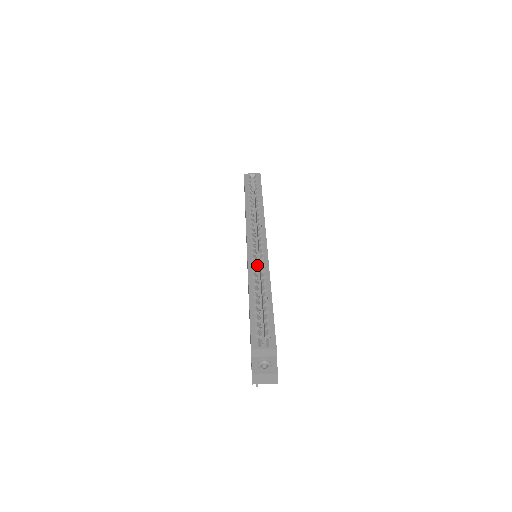
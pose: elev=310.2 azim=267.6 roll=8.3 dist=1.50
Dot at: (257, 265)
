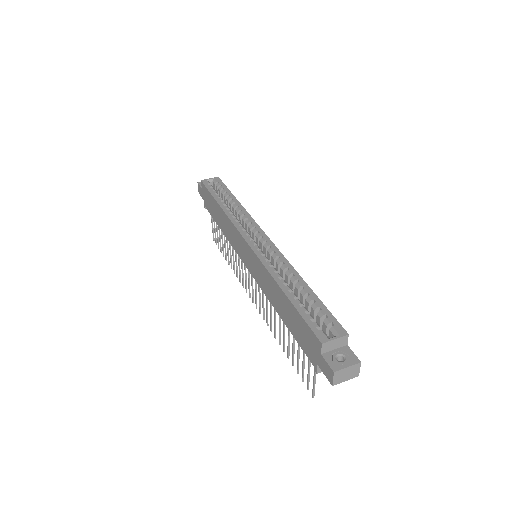
Dot at: occluded
